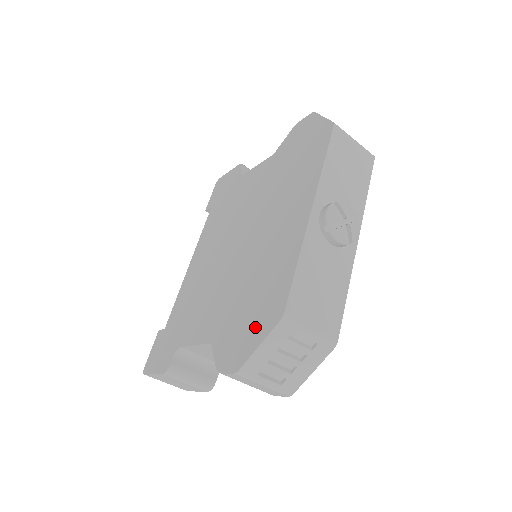
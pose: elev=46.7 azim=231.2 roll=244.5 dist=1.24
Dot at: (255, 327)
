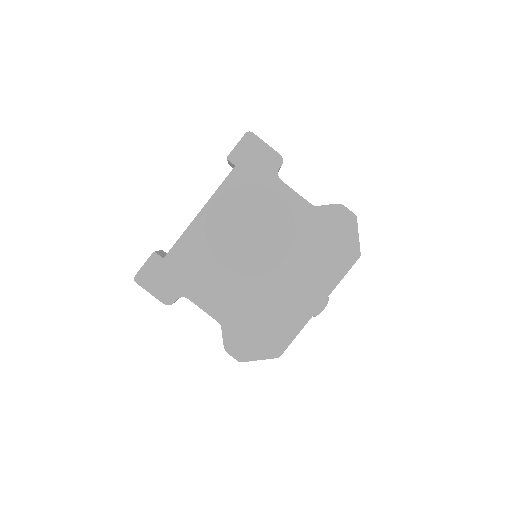
Dot at: (260, 347)
